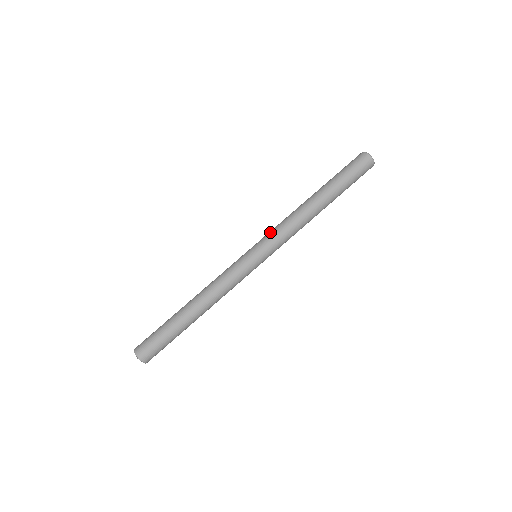
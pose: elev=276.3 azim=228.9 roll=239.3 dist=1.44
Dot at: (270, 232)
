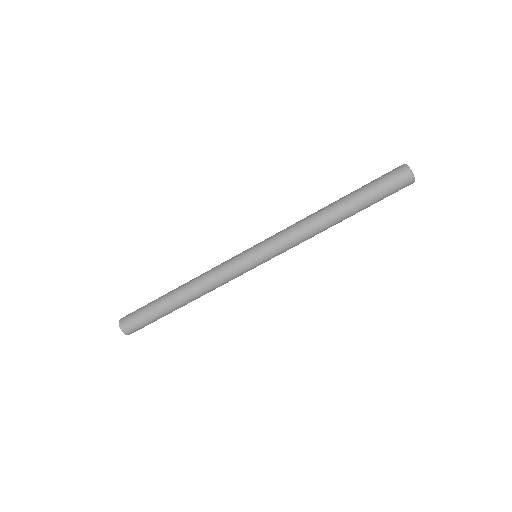
Dot at: (276, 233)
